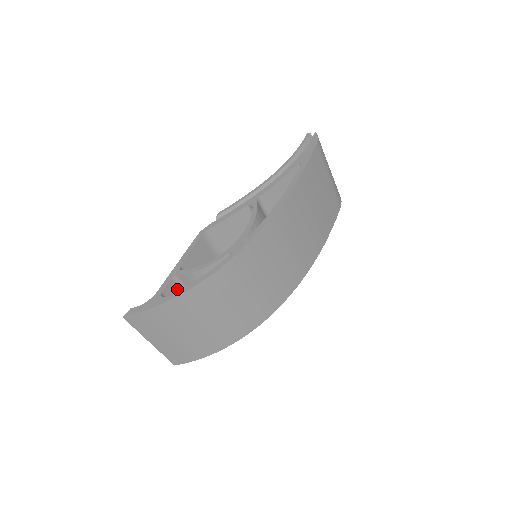
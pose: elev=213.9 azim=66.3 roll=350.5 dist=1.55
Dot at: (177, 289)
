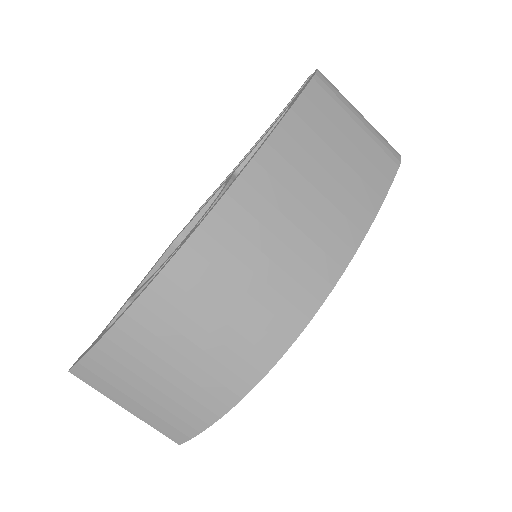
Dot at: occluded
